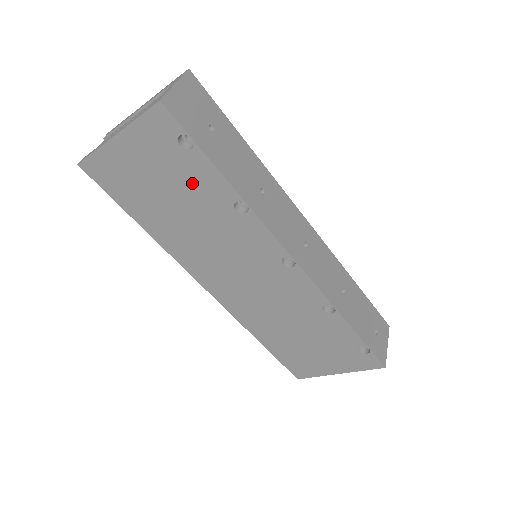
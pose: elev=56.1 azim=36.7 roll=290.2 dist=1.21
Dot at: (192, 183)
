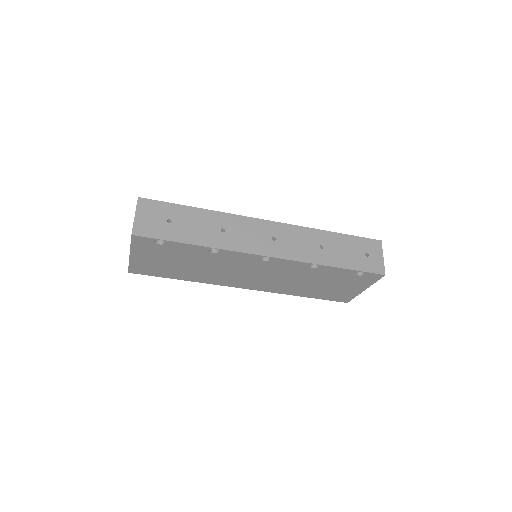
Dot at: (182, 254)
